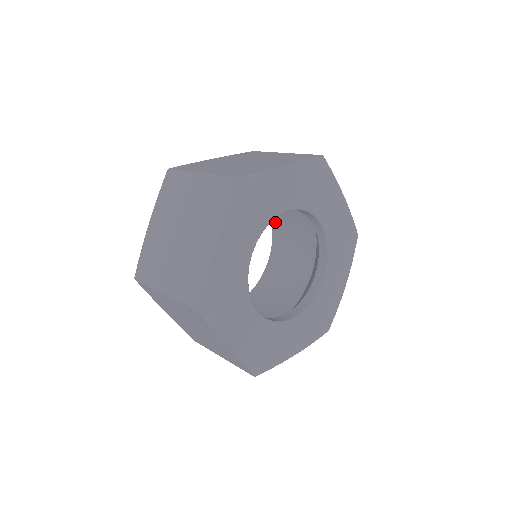
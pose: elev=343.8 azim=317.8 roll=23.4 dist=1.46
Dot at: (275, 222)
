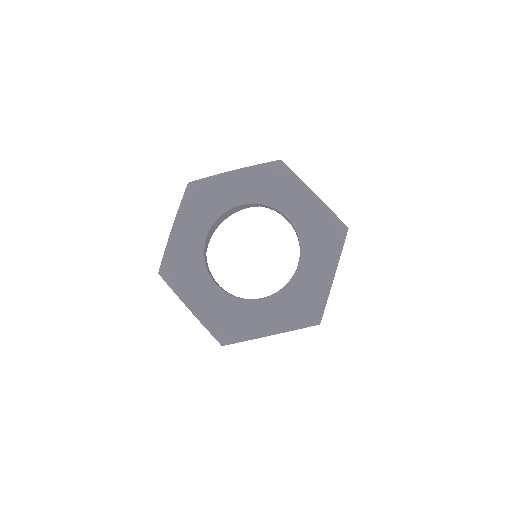
Dot at: occluded
